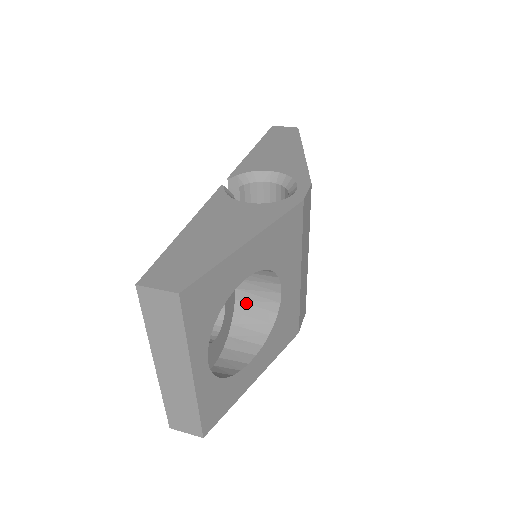
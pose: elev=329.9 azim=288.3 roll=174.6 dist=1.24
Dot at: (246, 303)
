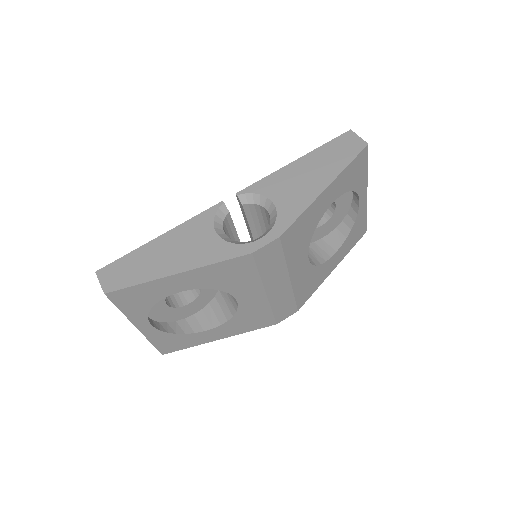
Dot at: occluded
